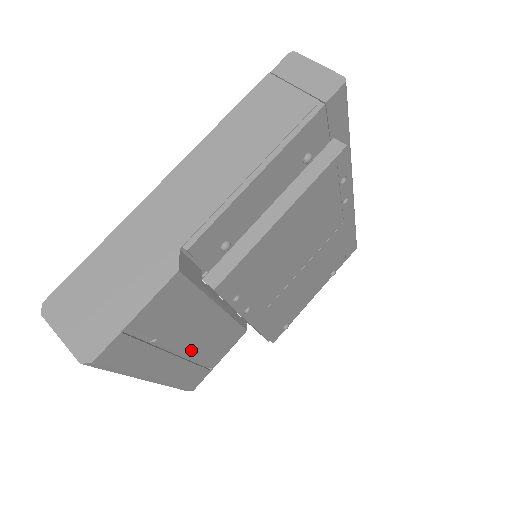
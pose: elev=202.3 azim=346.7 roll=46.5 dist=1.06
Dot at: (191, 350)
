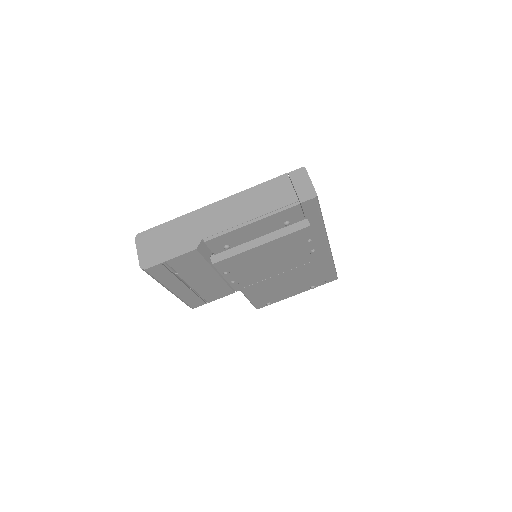
Dot at: (196, 287)
